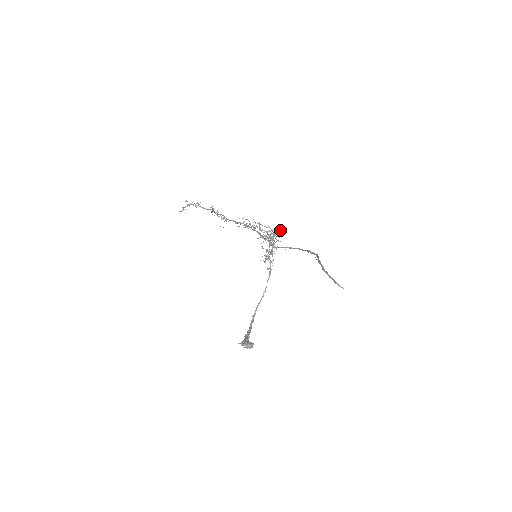
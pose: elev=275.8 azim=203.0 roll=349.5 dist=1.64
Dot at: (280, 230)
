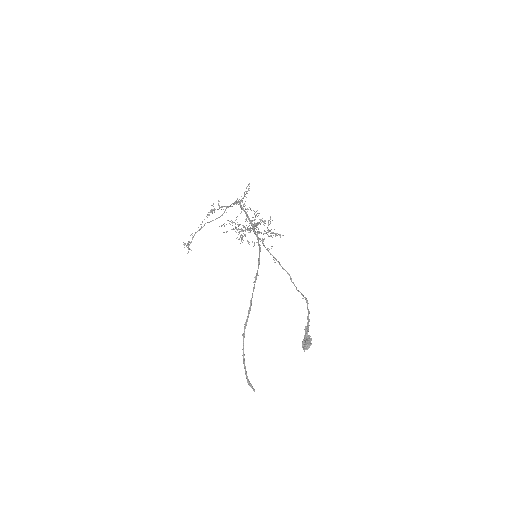
Dot at: (240, 236)
